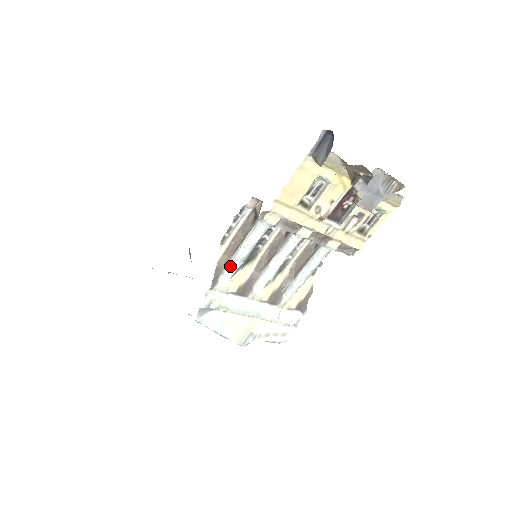
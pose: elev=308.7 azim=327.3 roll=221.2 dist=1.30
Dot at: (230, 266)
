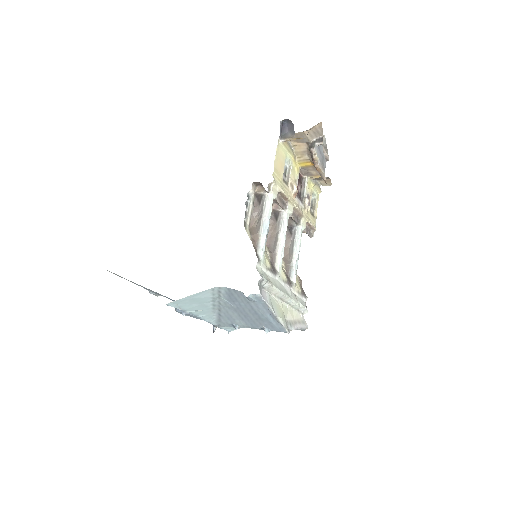
Dot at: (261, 239)
